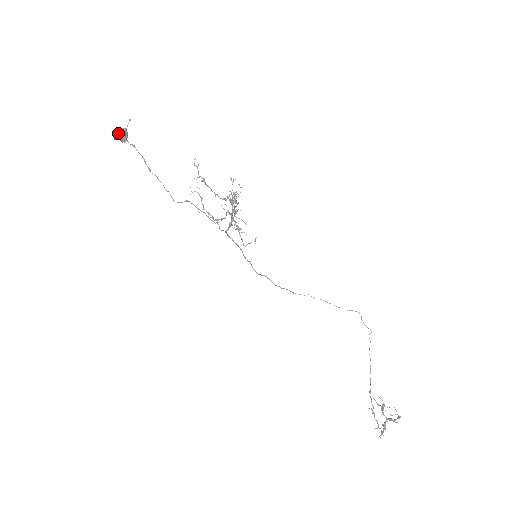
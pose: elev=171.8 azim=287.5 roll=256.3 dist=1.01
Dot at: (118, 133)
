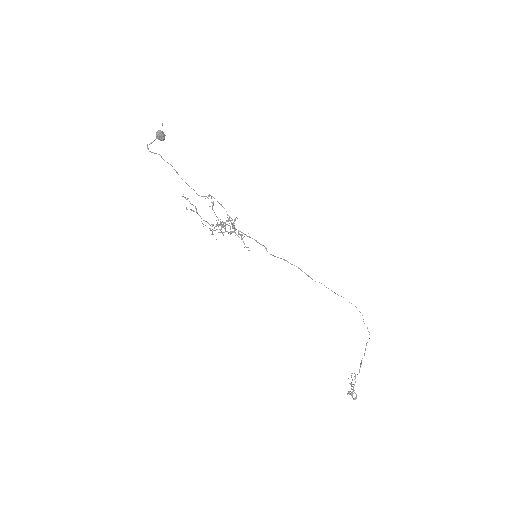
Dot at: (147, 146)
